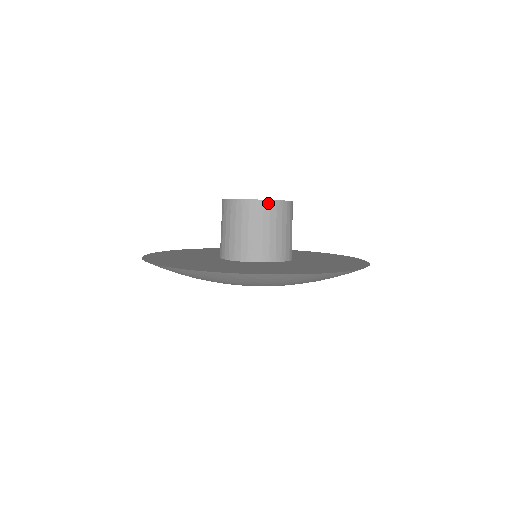
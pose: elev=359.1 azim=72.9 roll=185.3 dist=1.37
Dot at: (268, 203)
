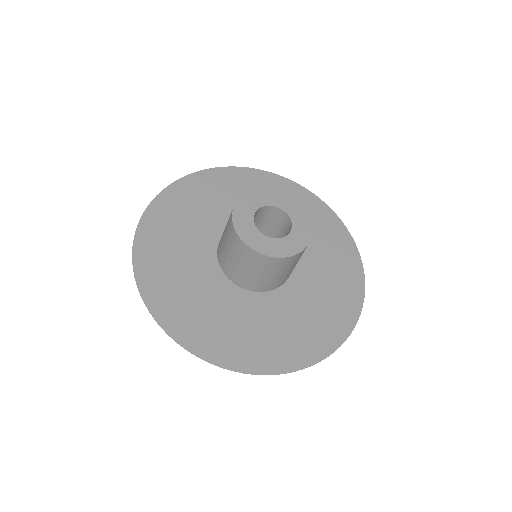
Dot at: occluded
